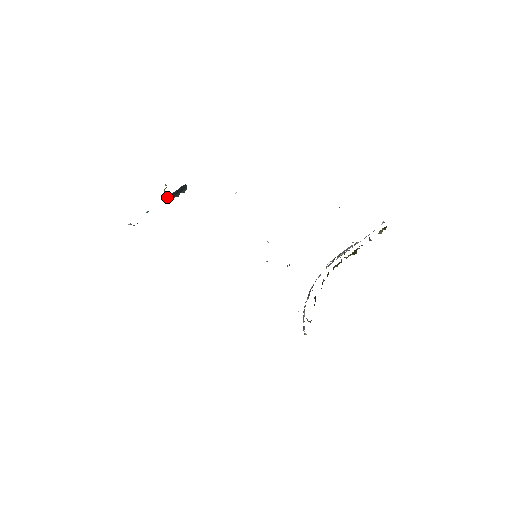
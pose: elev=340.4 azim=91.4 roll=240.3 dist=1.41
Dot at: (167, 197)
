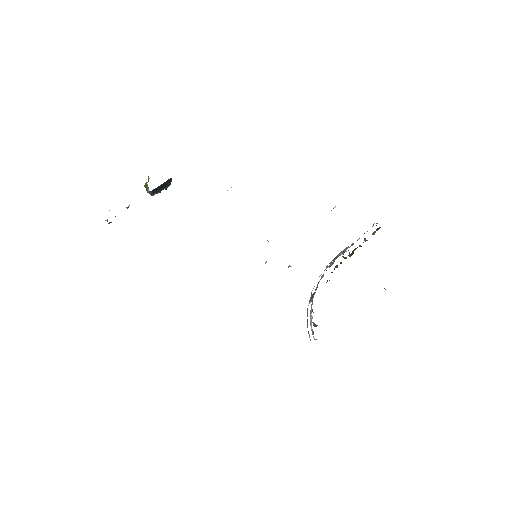
Dot at: (151, 191)
